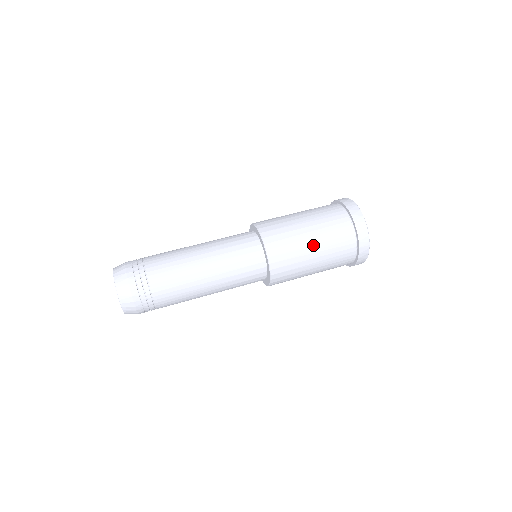
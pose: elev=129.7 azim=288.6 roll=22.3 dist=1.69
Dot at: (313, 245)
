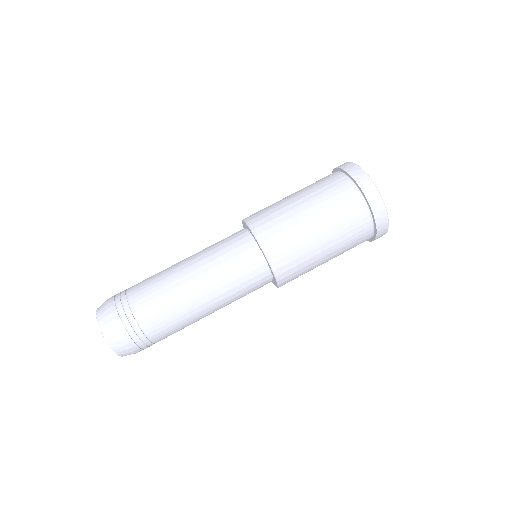
Dot at: (310, 216)
